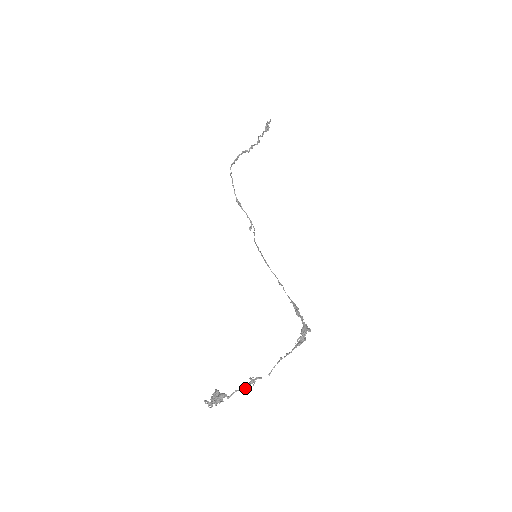
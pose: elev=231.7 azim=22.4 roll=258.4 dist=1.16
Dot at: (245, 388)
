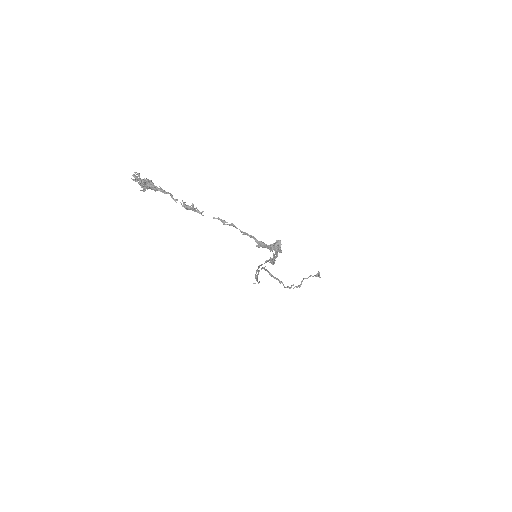
Dot at: occluded
